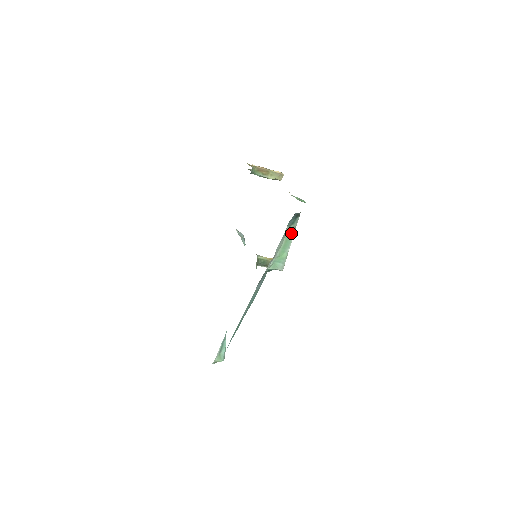
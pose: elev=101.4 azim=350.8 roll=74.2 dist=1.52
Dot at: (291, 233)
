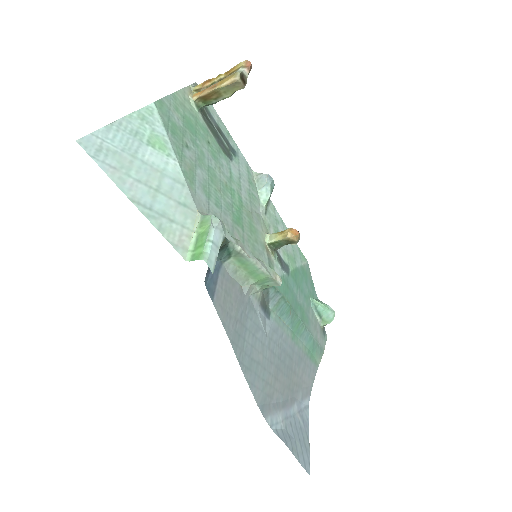
Dot at: (242, 259)
